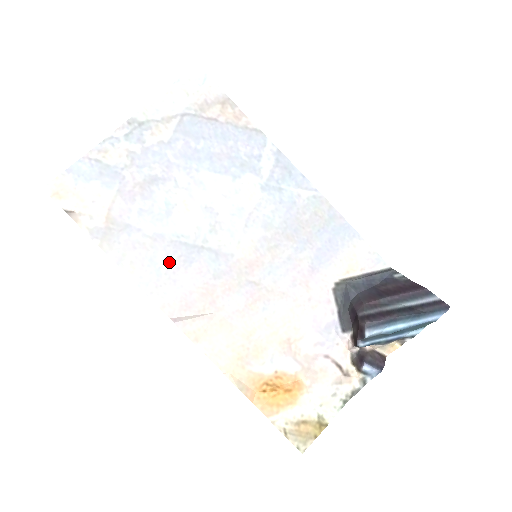
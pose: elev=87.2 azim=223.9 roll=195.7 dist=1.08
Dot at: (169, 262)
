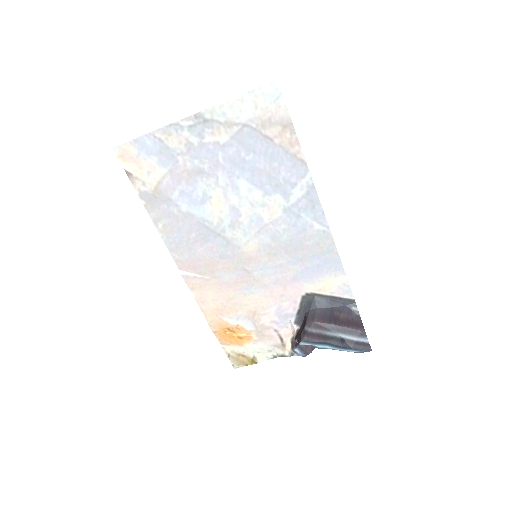
Dot at: (191, 235)
